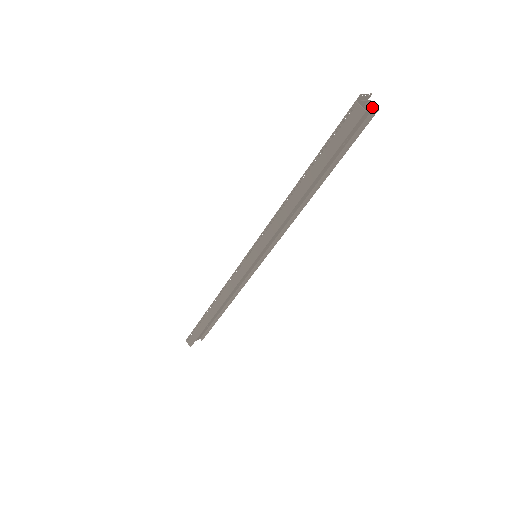
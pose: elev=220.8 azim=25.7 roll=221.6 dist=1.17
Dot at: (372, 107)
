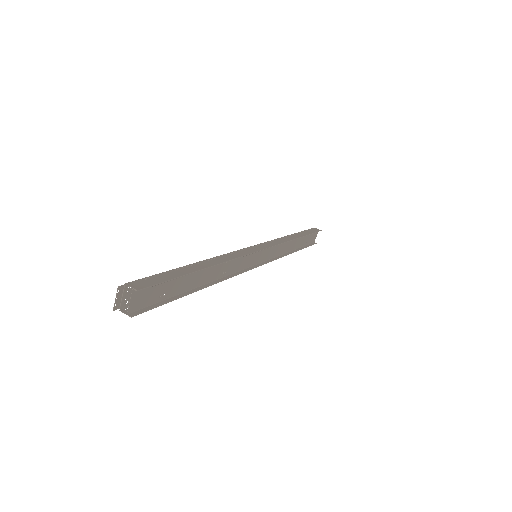
Dot at: (133, 292)
